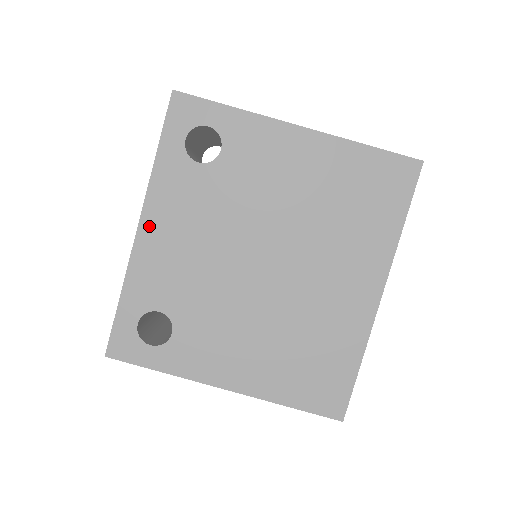
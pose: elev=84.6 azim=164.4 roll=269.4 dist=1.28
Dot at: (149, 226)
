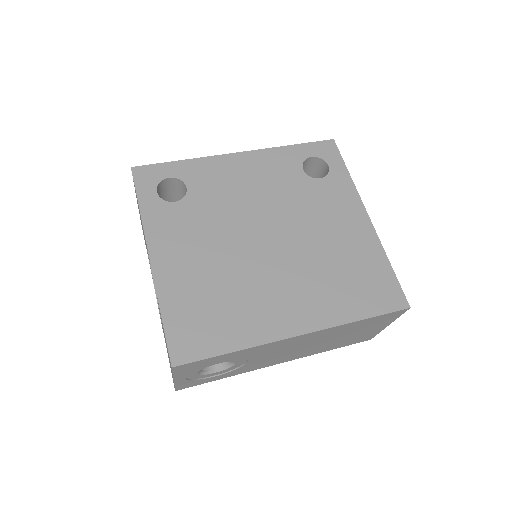
Dot at: (243, 158)
